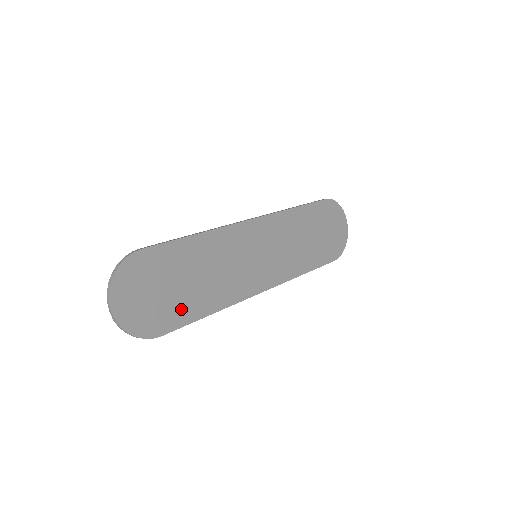
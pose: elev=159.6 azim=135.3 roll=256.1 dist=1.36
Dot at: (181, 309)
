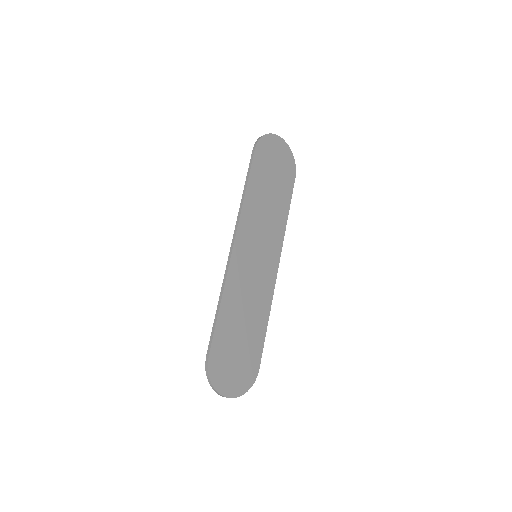
Dot at: (254, 345)
